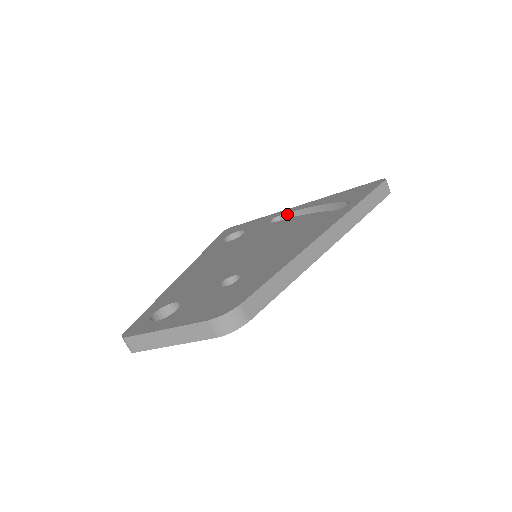
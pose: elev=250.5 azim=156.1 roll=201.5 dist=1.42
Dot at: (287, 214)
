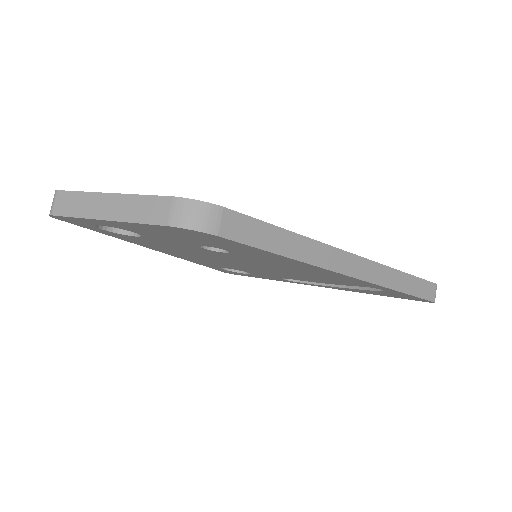
Dot at: occluded
